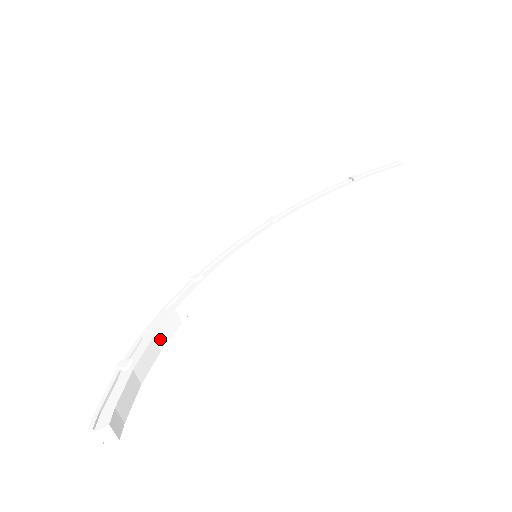
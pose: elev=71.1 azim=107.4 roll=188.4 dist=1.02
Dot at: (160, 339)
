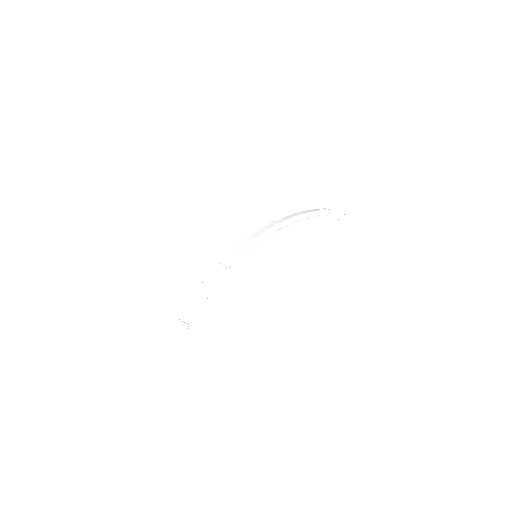
Dot at: (199, 306)
